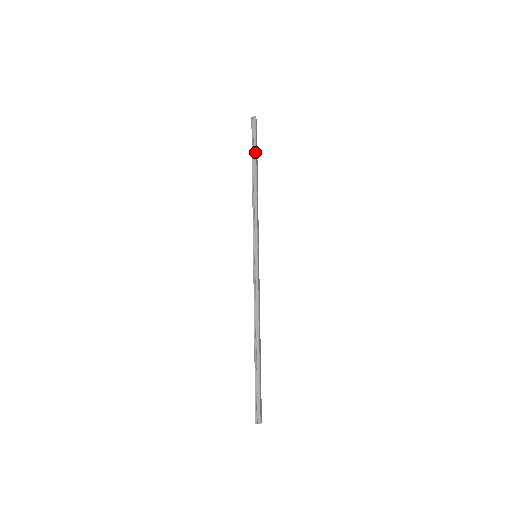
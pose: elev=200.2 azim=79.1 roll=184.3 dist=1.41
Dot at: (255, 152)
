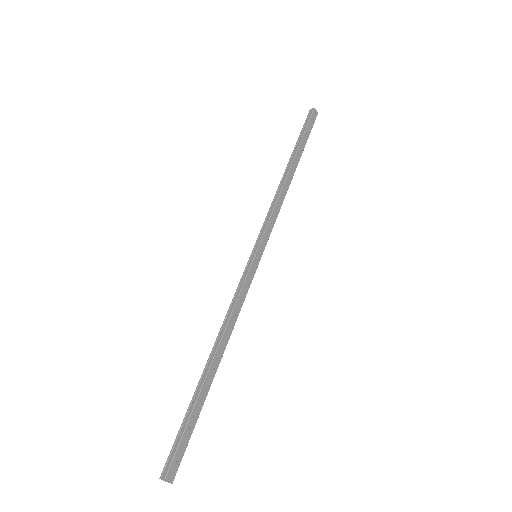
Dot at: (299, 142)
